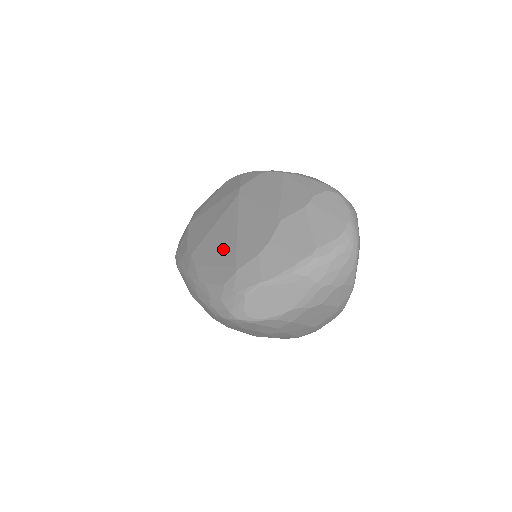
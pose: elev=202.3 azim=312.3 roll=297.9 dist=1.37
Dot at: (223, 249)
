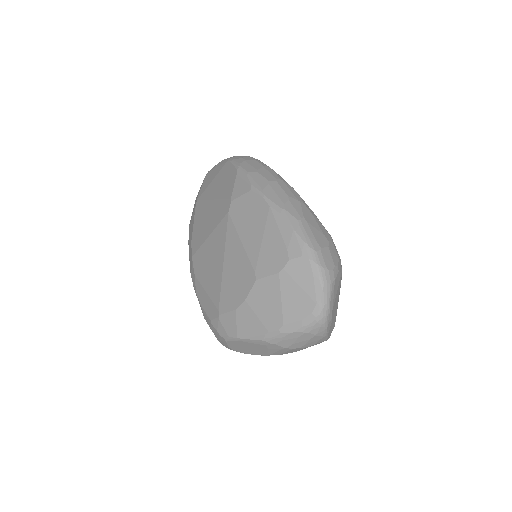
Dot at: (212, 277)
